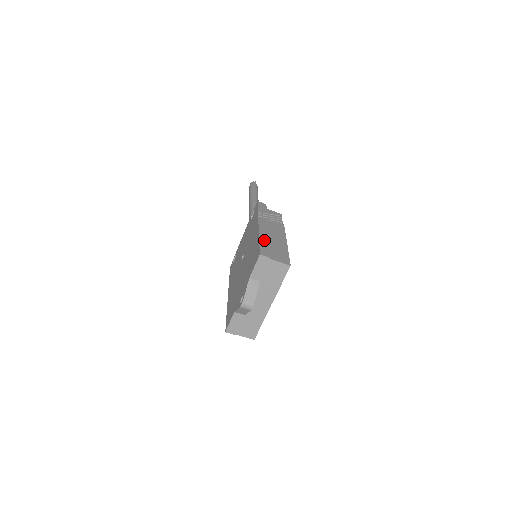
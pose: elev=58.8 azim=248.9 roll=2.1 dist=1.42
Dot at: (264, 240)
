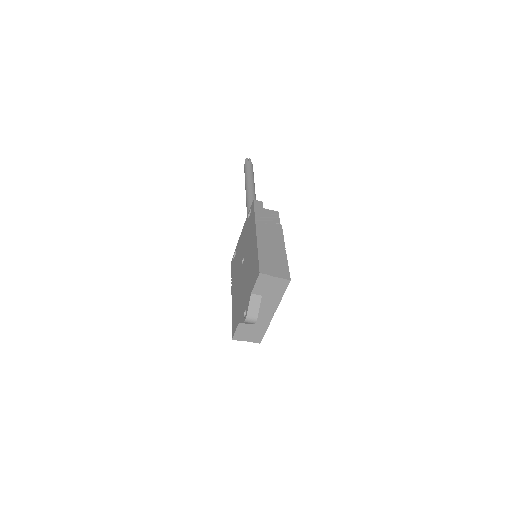
Dot at: (263, 252)
